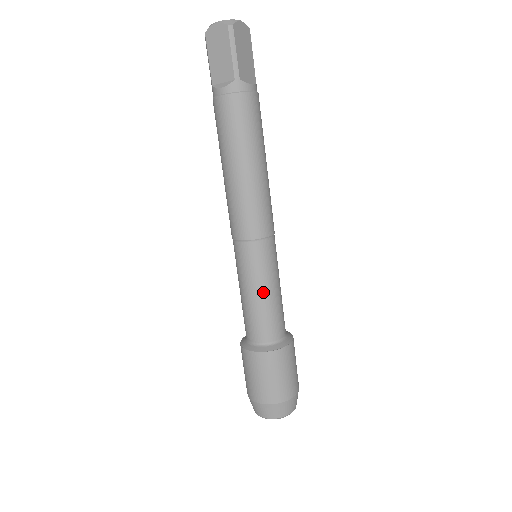
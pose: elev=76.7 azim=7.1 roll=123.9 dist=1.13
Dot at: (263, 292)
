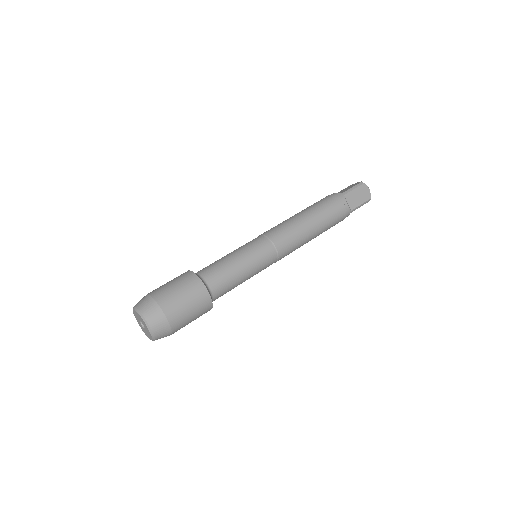
Dot at: (236, 256)
